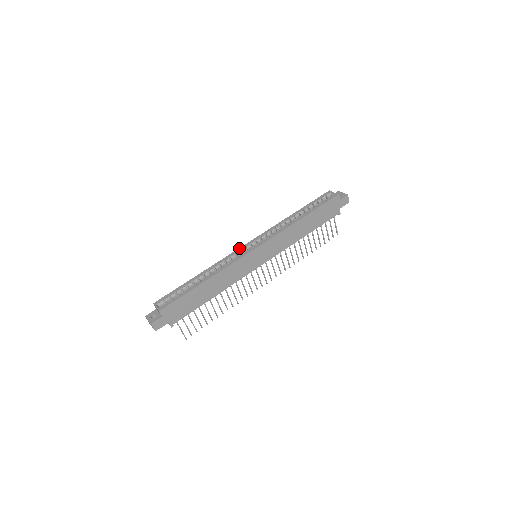
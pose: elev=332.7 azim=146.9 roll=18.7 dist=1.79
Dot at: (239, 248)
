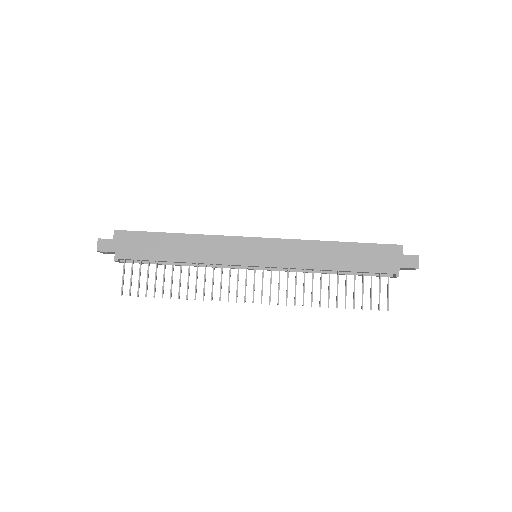
Dot at: occluded
